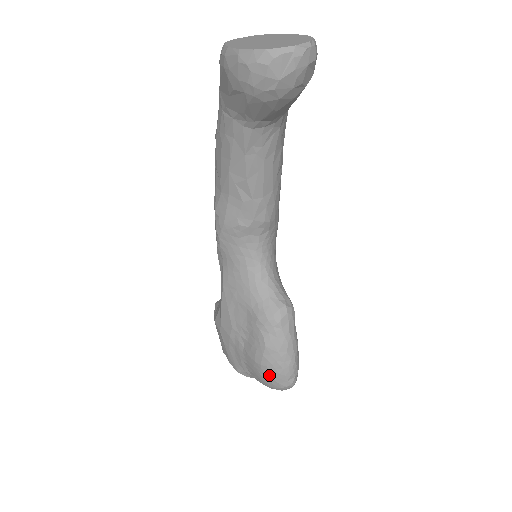
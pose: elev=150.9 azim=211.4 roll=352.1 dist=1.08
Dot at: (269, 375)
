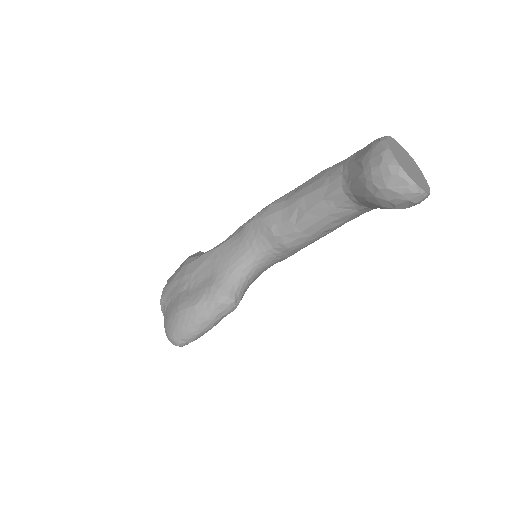
Dot at: (175, 322)
